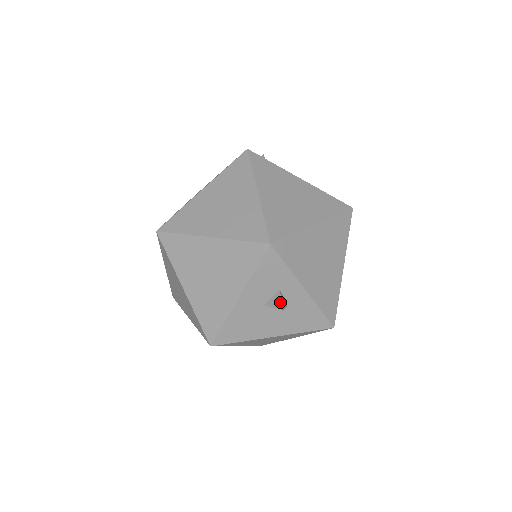
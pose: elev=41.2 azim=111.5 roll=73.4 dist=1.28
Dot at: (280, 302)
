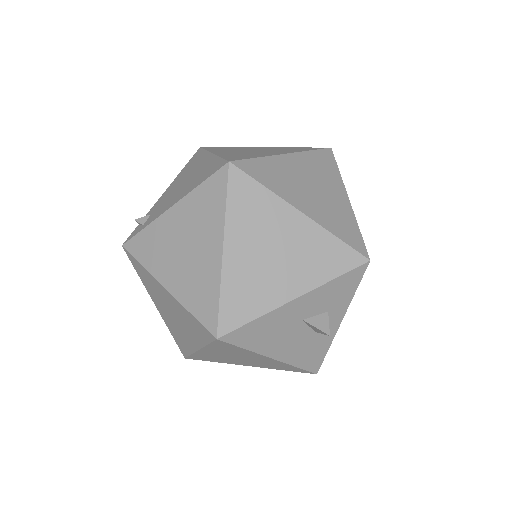
Dot at: (328, 325)
